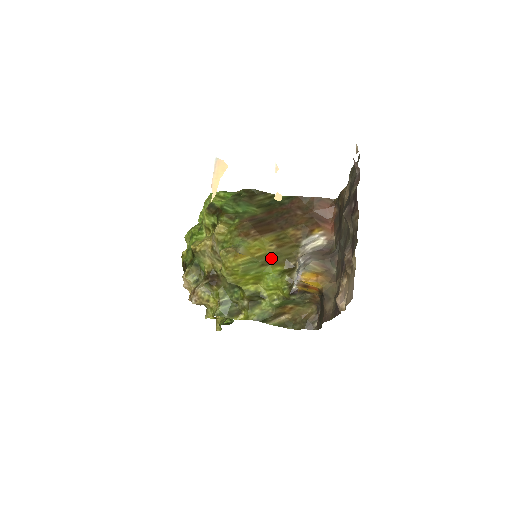
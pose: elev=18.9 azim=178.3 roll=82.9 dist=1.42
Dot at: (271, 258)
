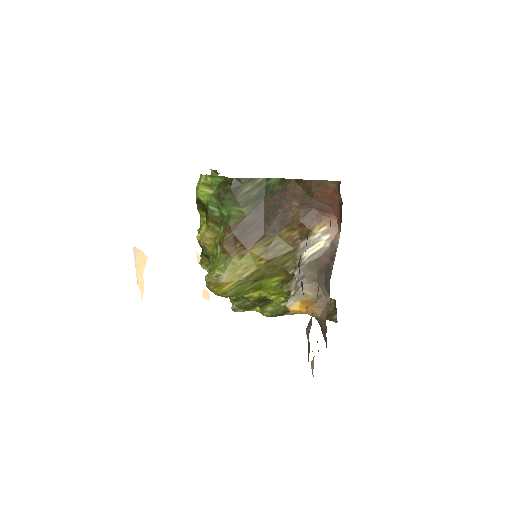
Dot at: (263, 273)
